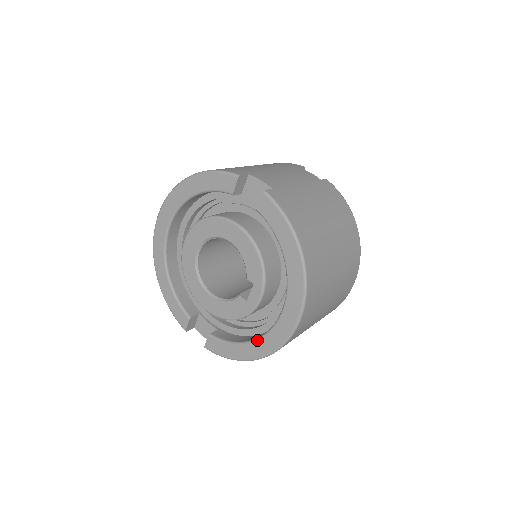
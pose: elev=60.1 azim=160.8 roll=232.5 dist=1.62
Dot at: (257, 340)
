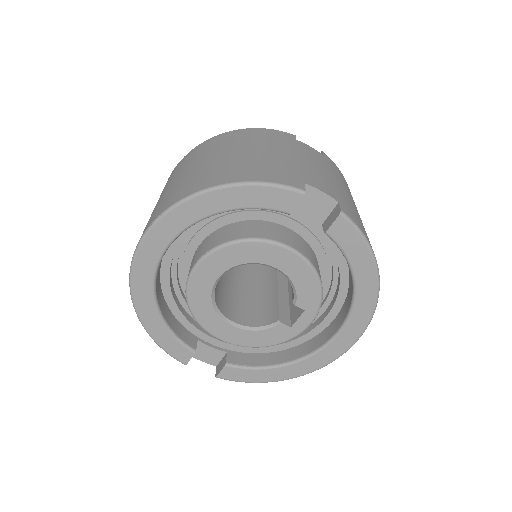
Dot at: (299, 362)
